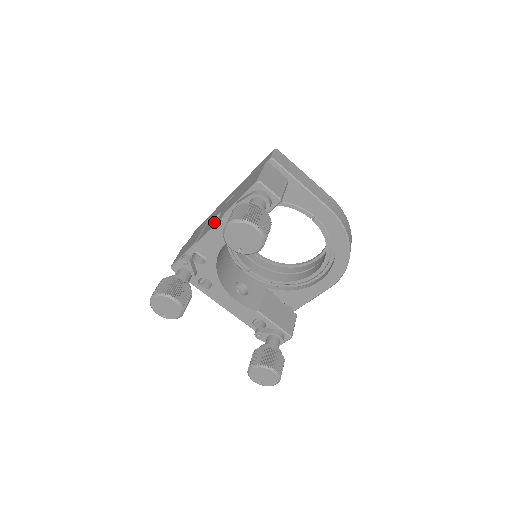
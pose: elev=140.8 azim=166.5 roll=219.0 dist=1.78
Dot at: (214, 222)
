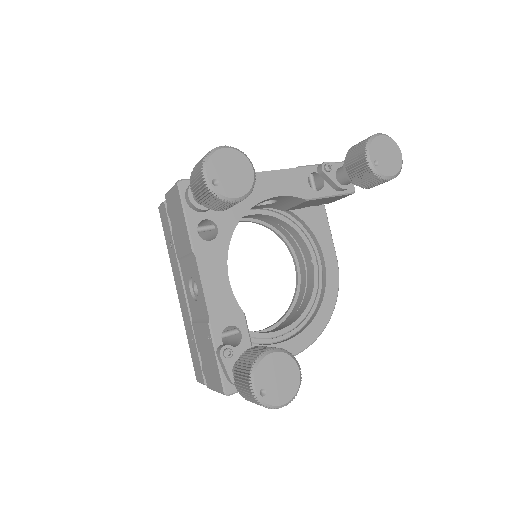
Dot at: occluded
